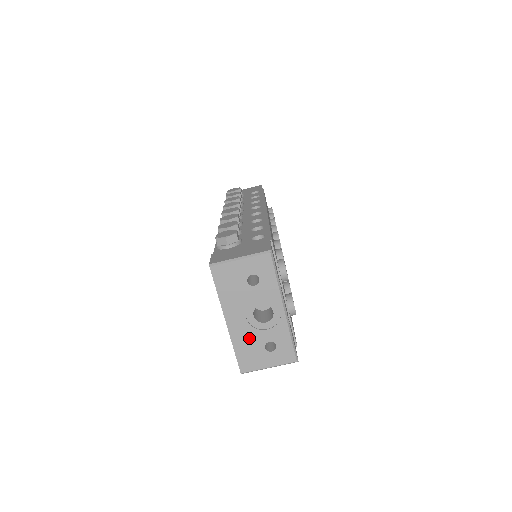
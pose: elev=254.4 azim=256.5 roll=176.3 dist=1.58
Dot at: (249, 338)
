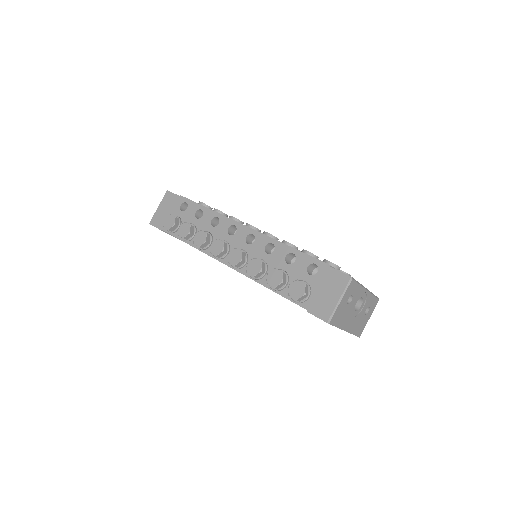
Dot at: (357, 321)
